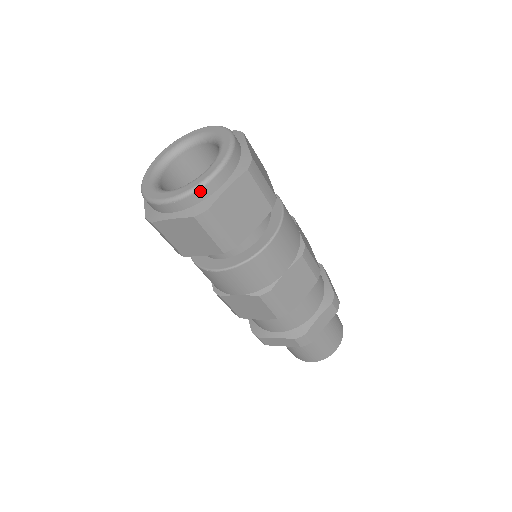
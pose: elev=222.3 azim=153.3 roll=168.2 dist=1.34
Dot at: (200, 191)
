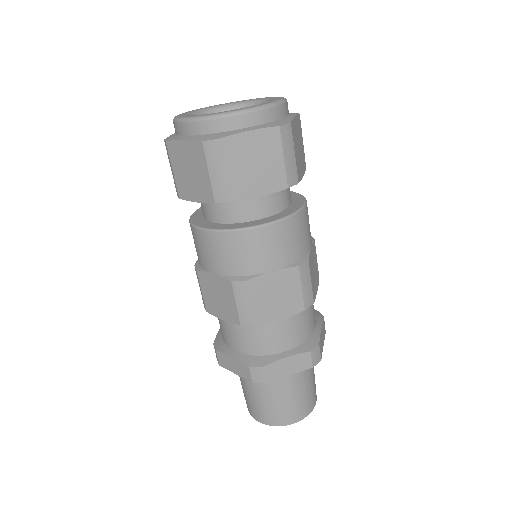
Dot at: (278, 107)
